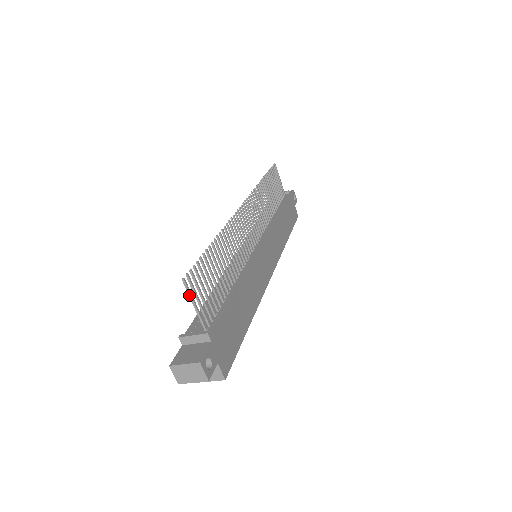
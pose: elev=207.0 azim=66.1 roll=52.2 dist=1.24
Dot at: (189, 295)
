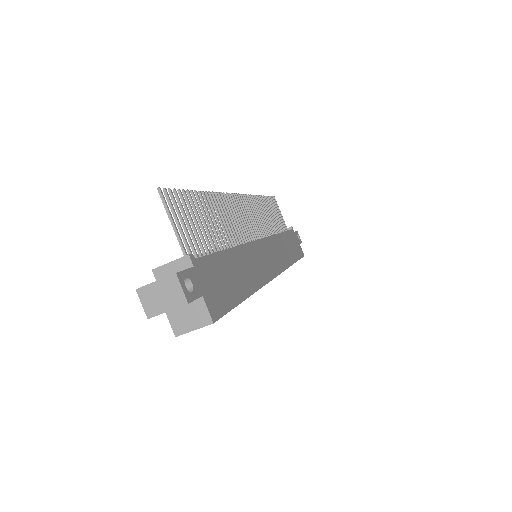
Dot at: (166, 210)
